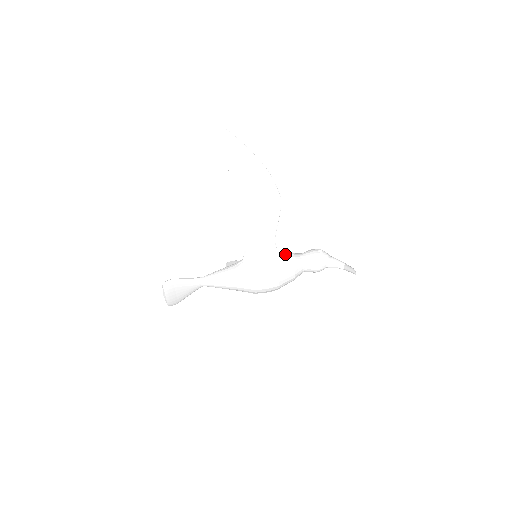
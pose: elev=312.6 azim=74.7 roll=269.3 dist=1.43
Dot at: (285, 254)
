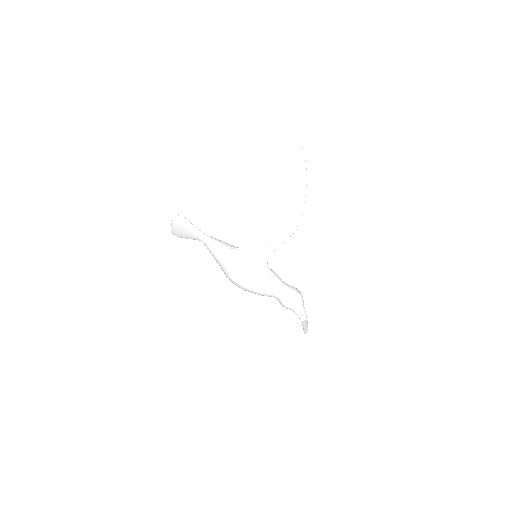
Dot at: (271, 272)
